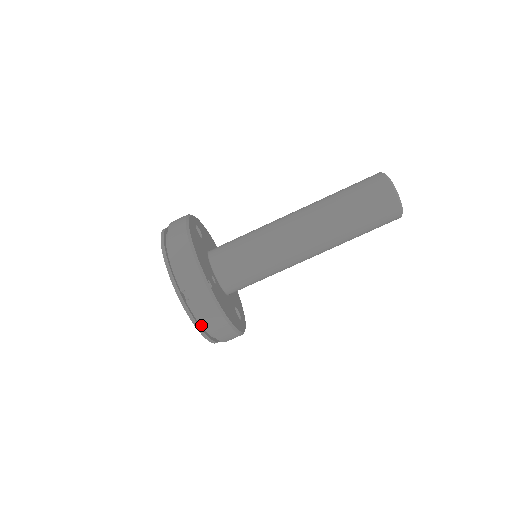
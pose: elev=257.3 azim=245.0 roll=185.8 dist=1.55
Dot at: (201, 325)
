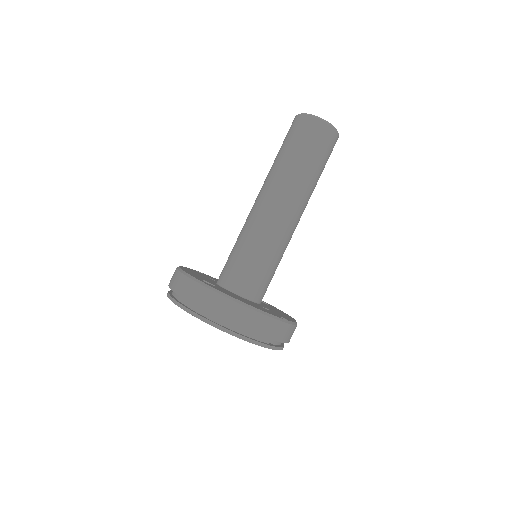
Dot at: (281, 343)
